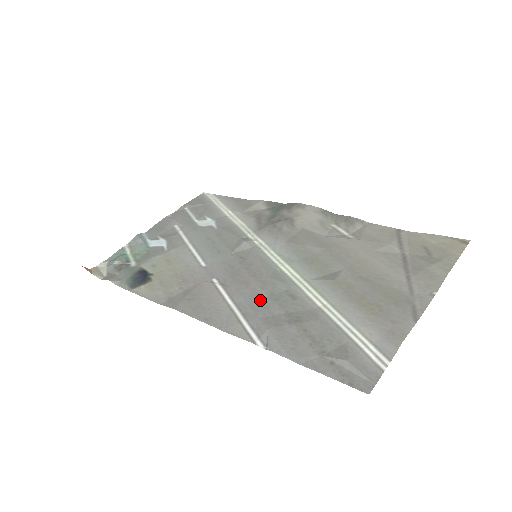
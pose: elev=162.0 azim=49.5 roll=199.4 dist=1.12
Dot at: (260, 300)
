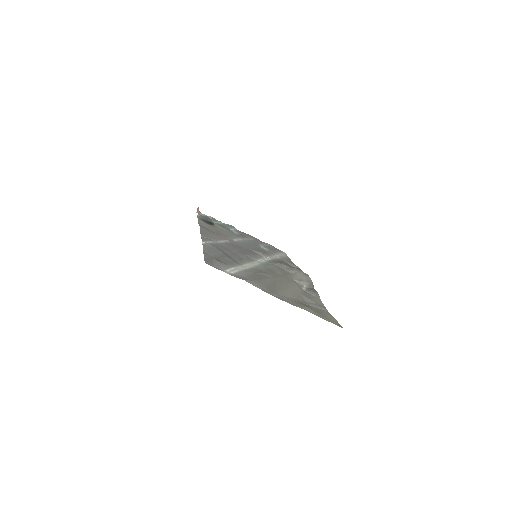
Dot at: (229, 250)
